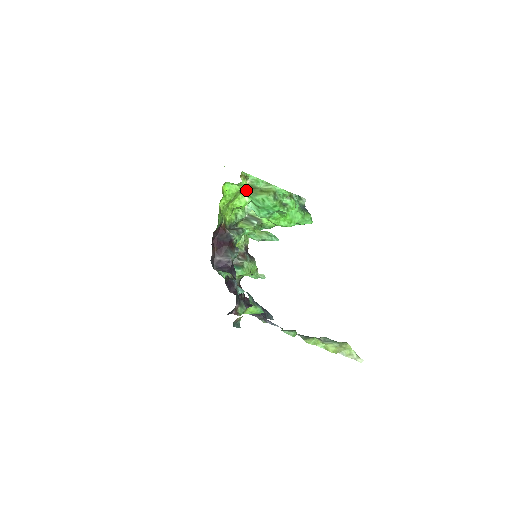
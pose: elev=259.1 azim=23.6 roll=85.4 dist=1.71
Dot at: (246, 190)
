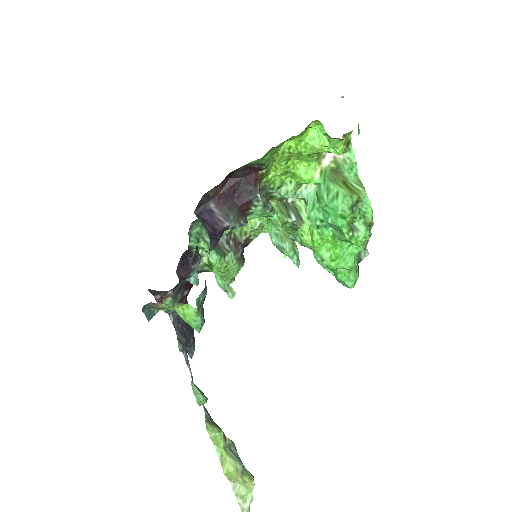
Dot at: (326, 165)
